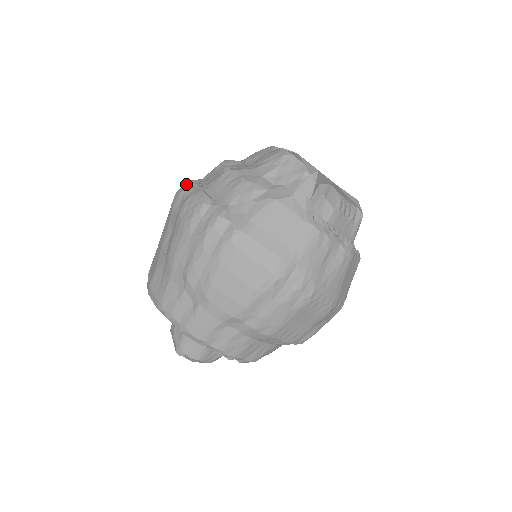
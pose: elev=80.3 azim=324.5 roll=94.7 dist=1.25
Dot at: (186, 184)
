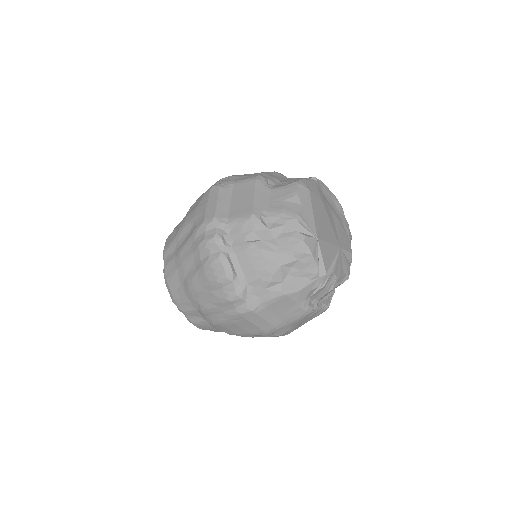
Dot at: (213, 226)
